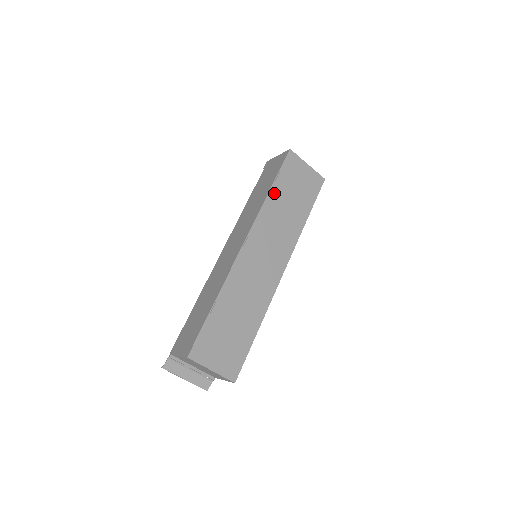
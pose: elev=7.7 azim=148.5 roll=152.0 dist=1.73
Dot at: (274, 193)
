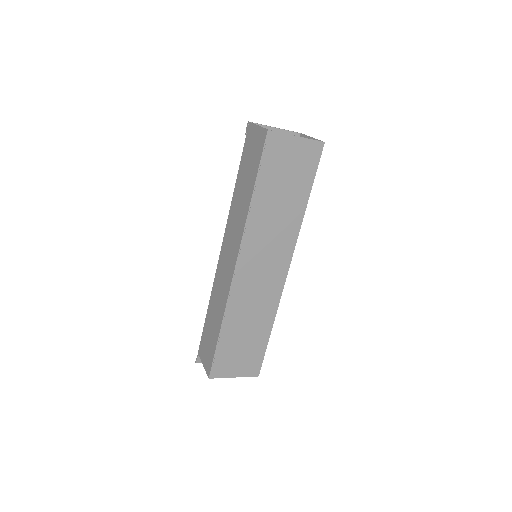
Dot at: (258, 197)
